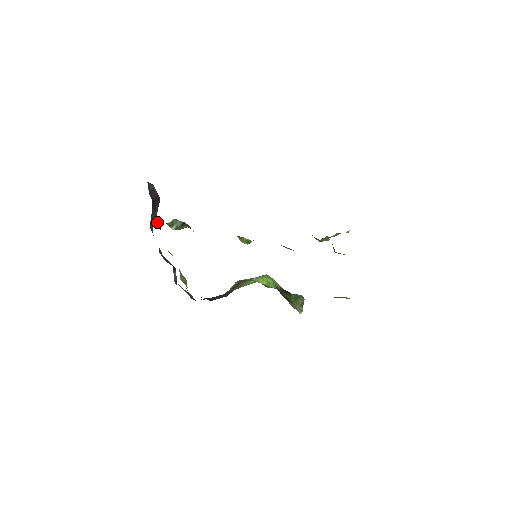
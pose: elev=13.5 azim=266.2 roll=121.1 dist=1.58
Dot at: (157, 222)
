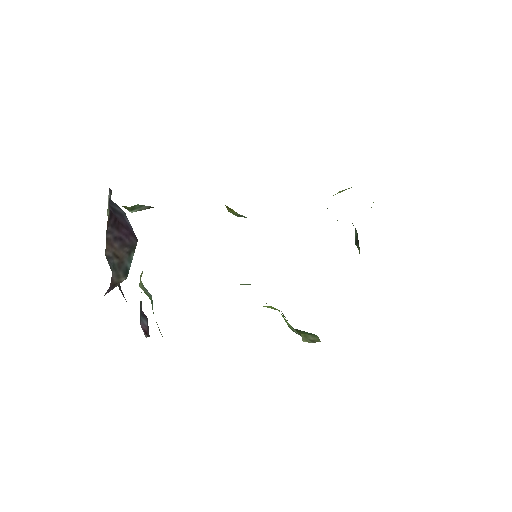
Dot at: occluded
